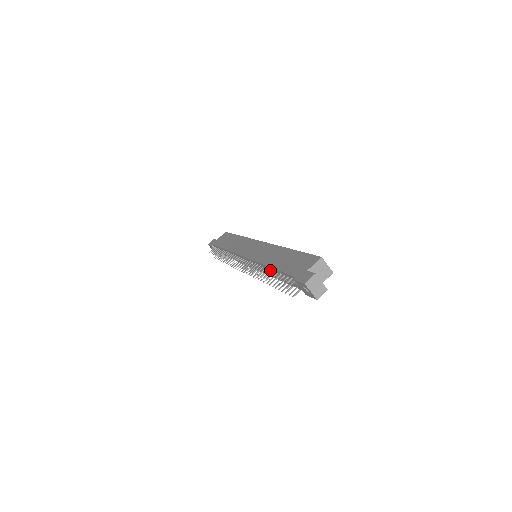
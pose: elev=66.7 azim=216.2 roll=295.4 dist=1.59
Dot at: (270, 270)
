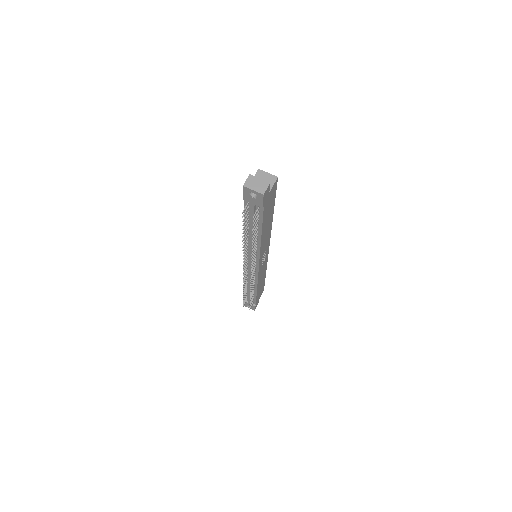
Dot at: (246, 232)
